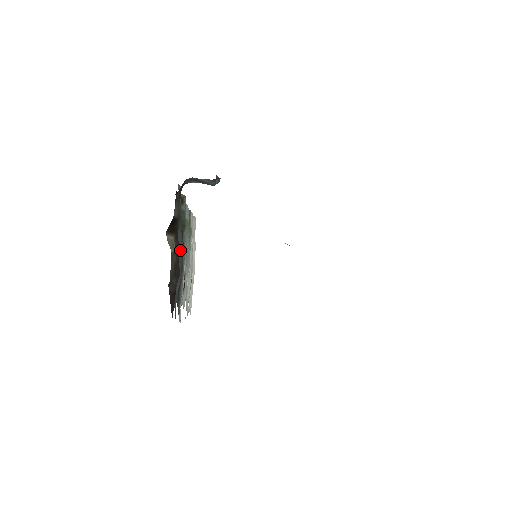
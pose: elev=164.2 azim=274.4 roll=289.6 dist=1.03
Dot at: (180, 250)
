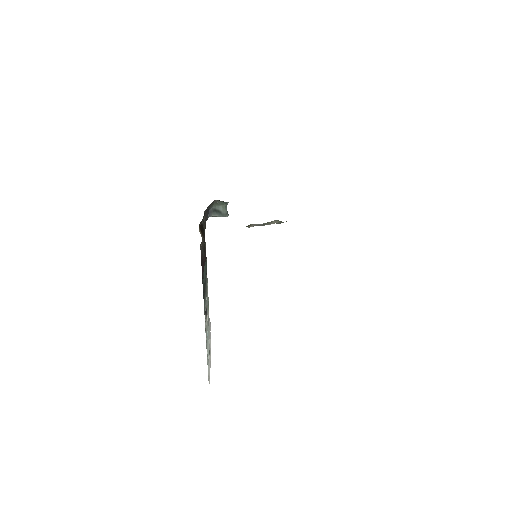
Dot at: occluded
